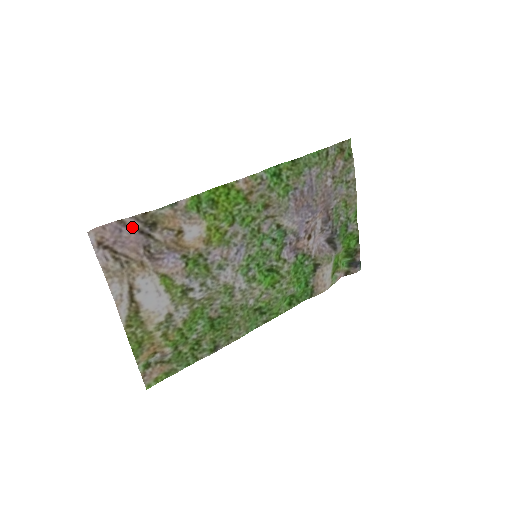
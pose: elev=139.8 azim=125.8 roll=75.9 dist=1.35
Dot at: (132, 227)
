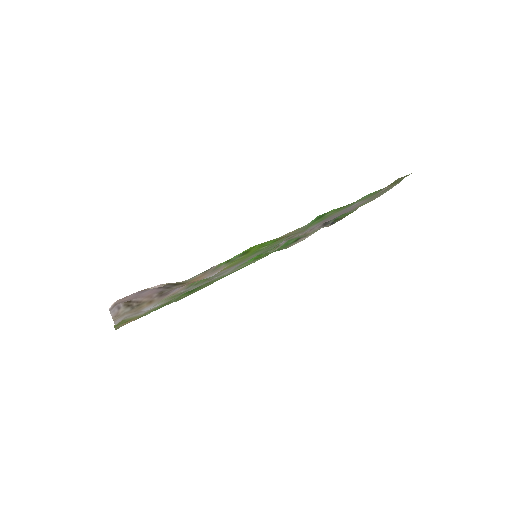
Dot at: occluded
